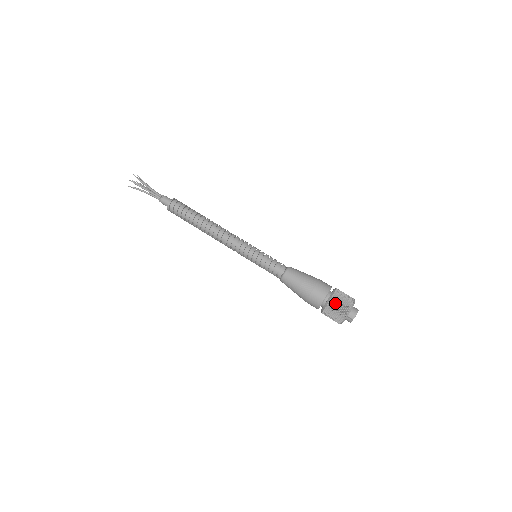
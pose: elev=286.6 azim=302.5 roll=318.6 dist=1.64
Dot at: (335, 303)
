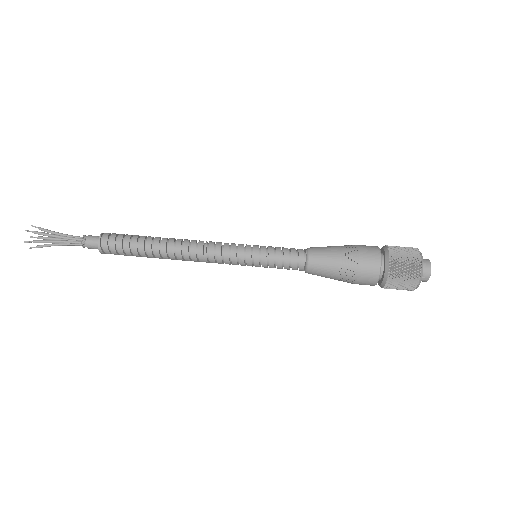
Dot at: (397, 274)
